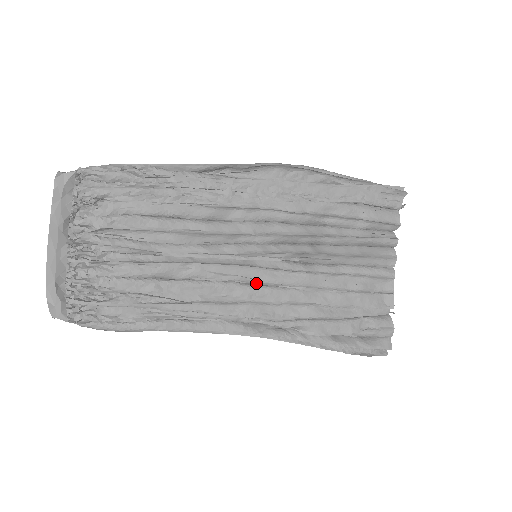
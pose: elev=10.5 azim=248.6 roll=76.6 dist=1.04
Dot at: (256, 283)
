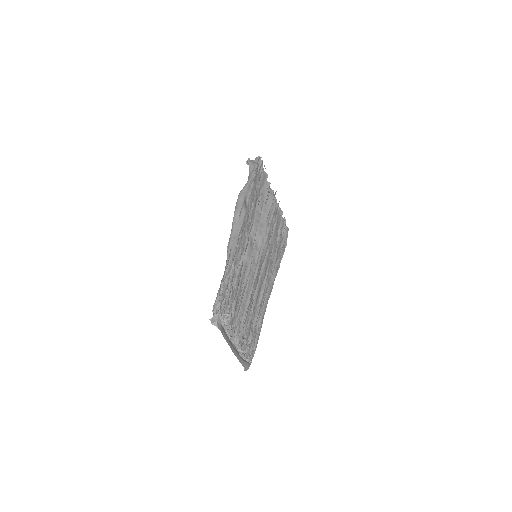
Dot at: (261, 266)
